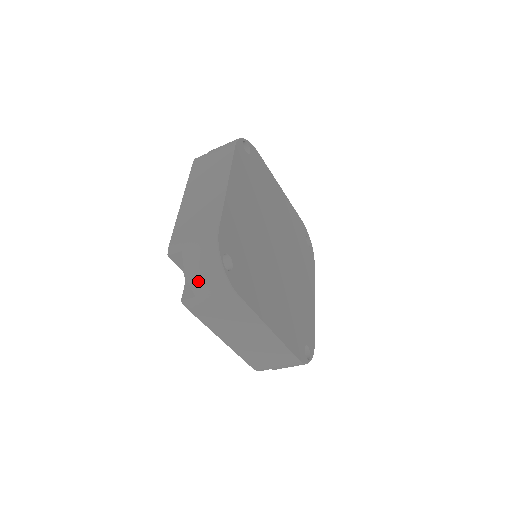
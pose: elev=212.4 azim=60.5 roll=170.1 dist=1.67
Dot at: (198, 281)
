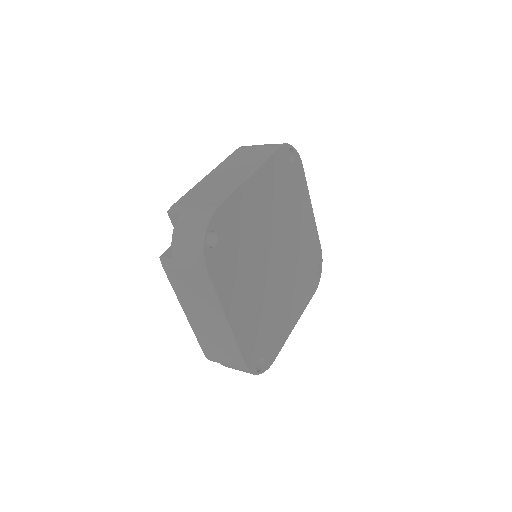
Dot at: occluded
